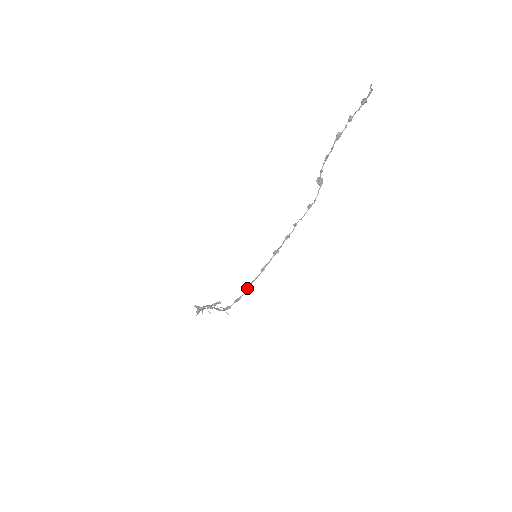
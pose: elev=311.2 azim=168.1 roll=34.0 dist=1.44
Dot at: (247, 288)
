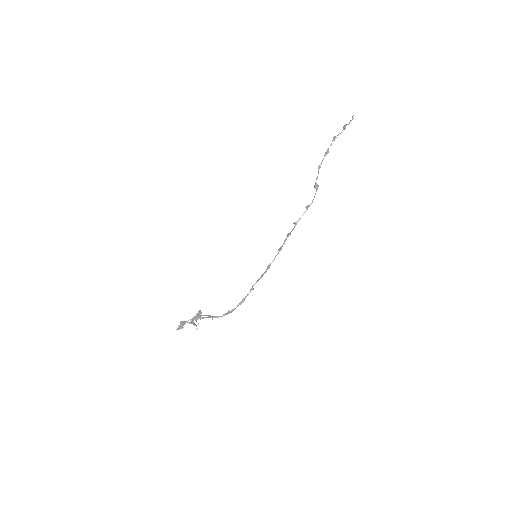
Dot at: occluded
